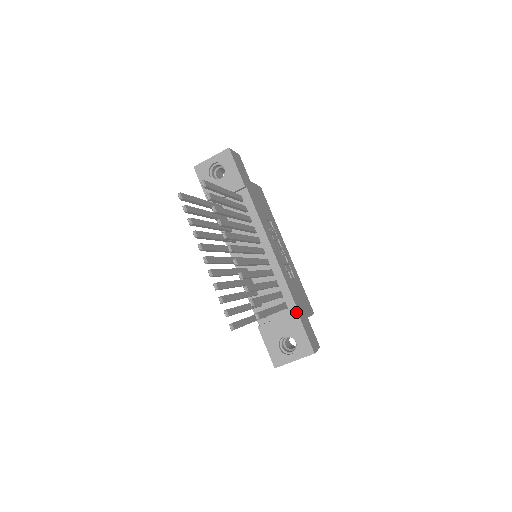
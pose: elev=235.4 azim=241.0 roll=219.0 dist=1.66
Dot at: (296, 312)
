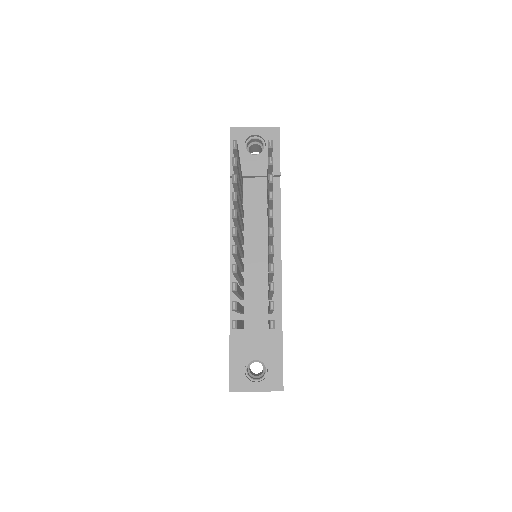
Dot at: (281, 336)
